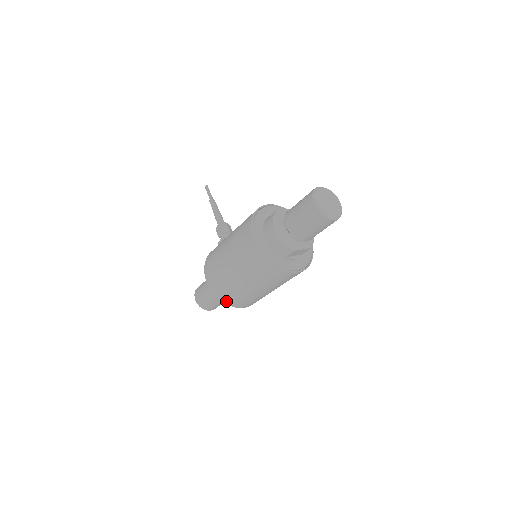
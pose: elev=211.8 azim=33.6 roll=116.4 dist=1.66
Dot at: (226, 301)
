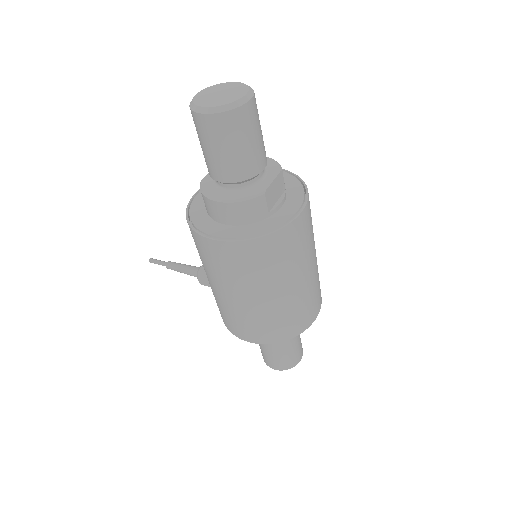
Dot at: (288, 335)
